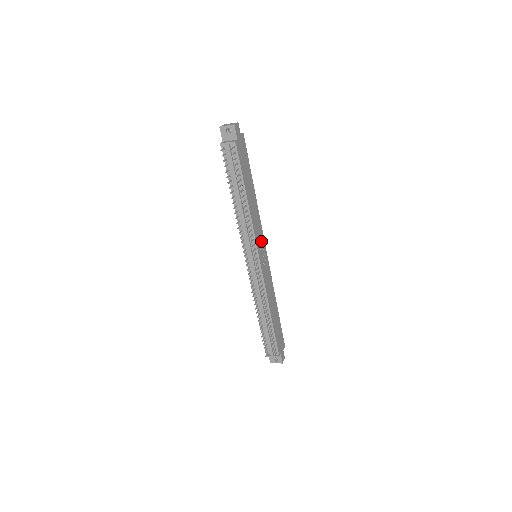
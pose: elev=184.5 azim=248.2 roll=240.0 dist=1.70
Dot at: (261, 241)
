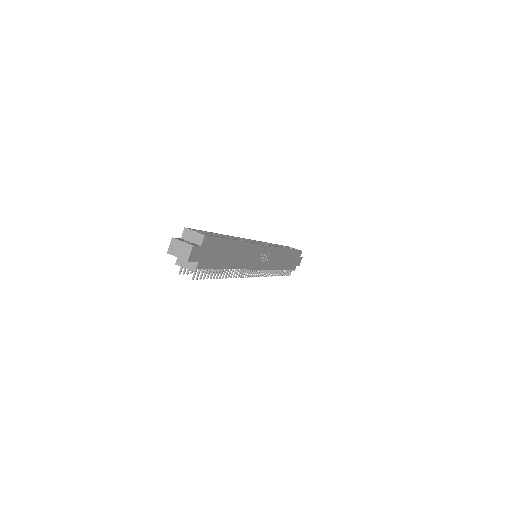
Dot at: (259, 254)
